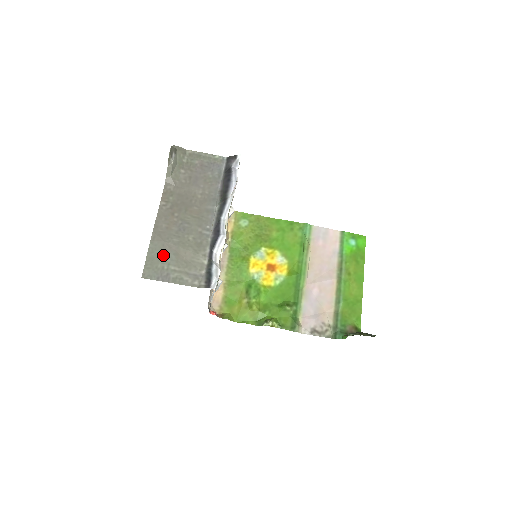
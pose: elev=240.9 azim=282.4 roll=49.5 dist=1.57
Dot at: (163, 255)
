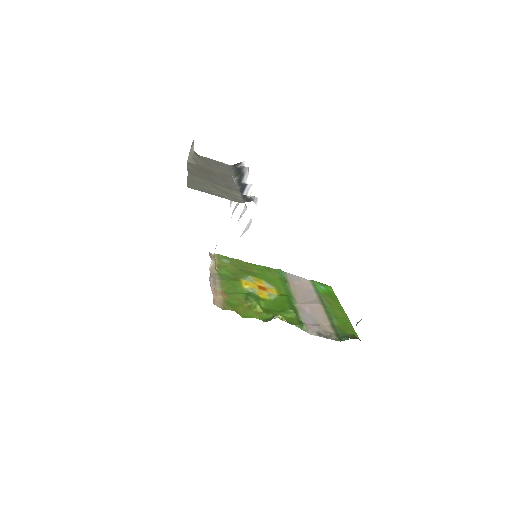
Dot at: (202, 183)
